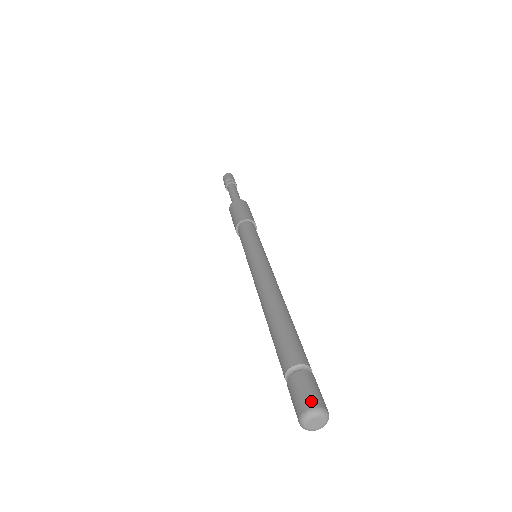
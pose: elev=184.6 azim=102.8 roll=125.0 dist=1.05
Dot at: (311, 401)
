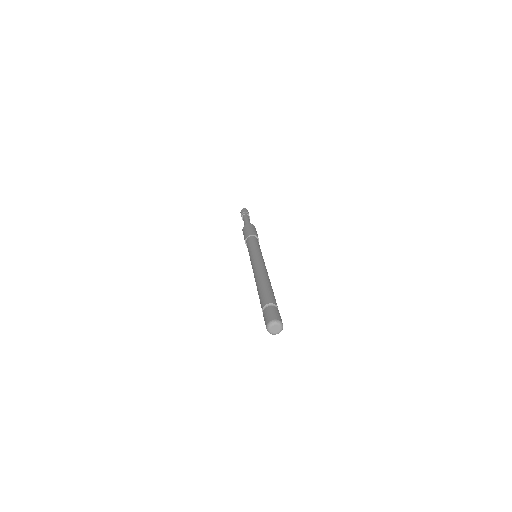
Dot at: (273, 317)
